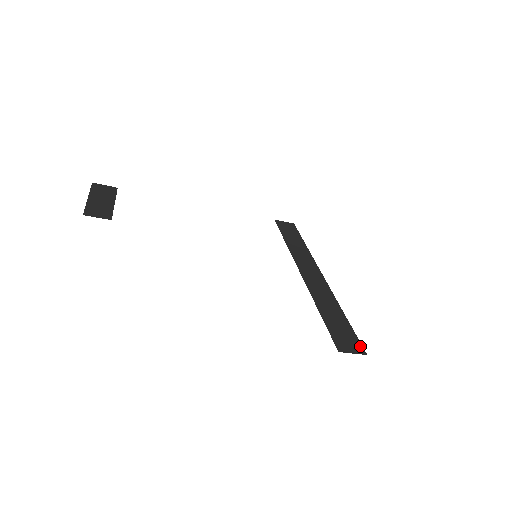
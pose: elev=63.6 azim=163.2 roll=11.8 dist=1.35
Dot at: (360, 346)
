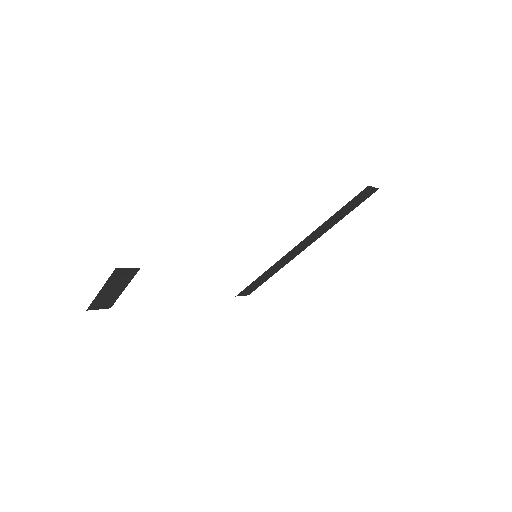
Dot at: (370, 193)
